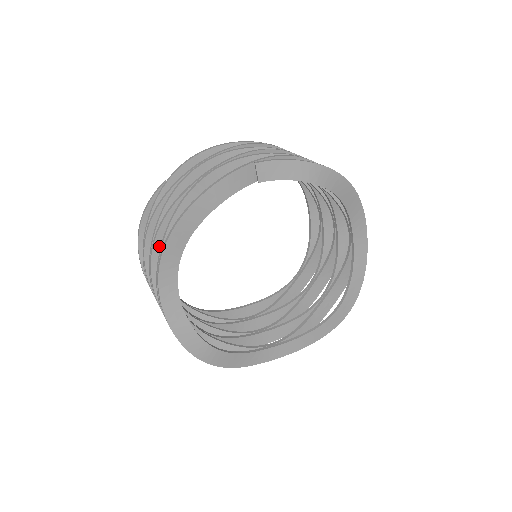
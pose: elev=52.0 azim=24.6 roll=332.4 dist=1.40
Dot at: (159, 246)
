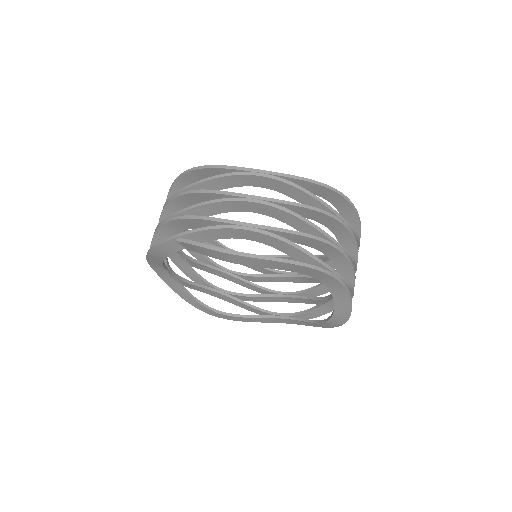
Dot at: occluded
